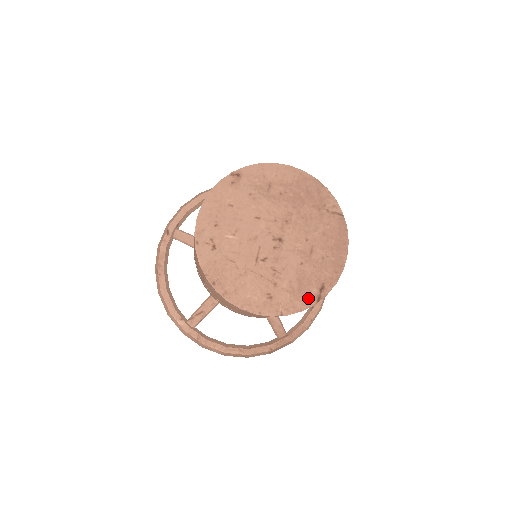
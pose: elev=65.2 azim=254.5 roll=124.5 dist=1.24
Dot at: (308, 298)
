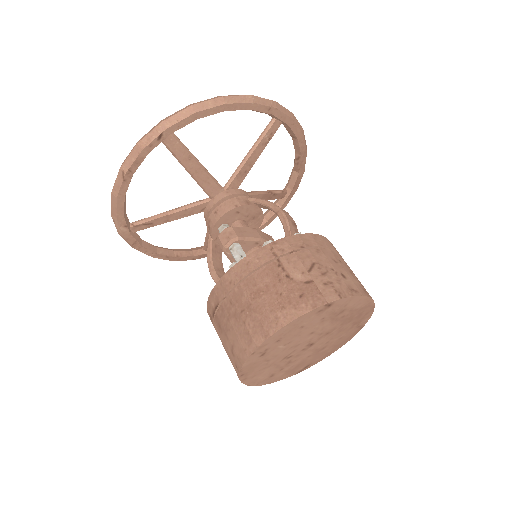
Dot at: (294, 373)
